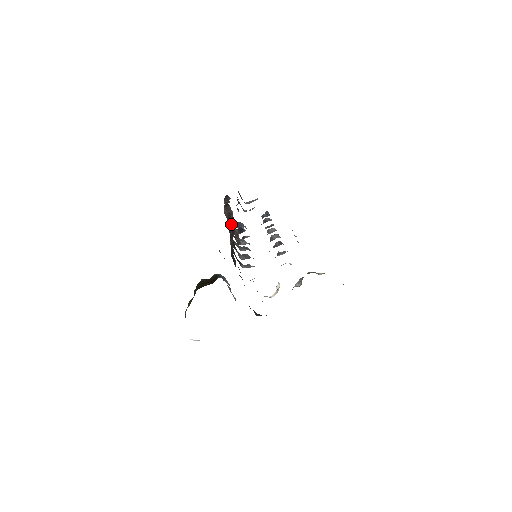
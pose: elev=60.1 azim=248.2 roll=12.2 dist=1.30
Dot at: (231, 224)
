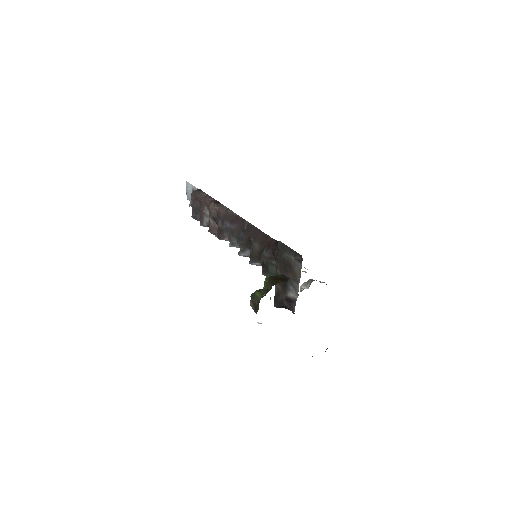
Dot at: (240, 225)
